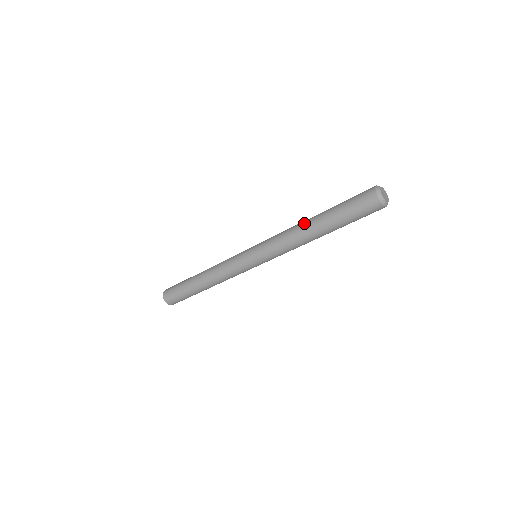
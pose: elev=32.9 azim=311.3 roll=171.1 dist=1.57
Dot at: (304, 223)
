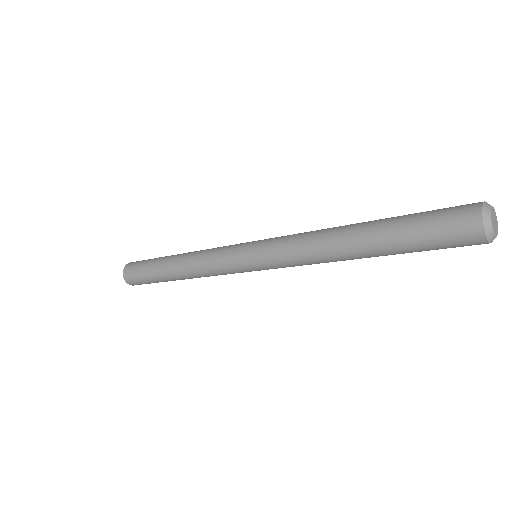
Dot at: (339, 236)
